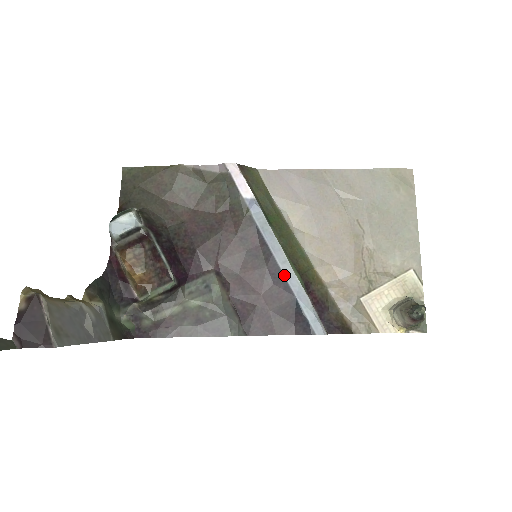
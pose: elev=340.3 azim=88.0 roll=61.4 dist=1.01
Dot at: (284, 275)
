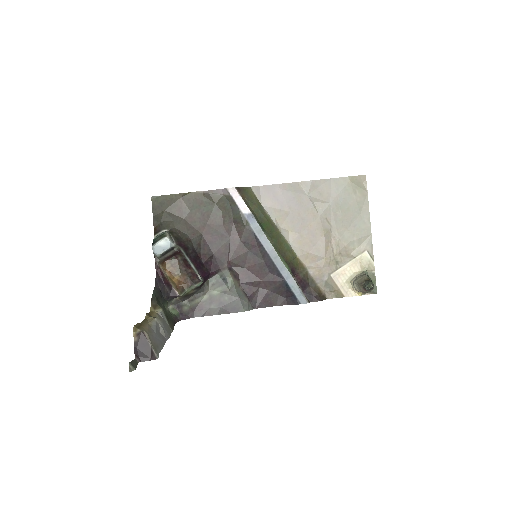
Dot at: (276, 266)
